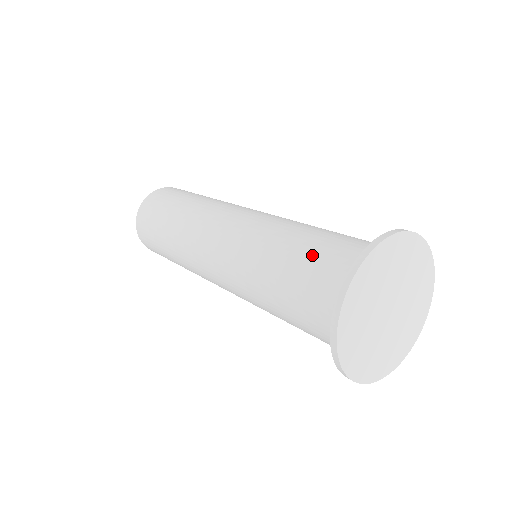
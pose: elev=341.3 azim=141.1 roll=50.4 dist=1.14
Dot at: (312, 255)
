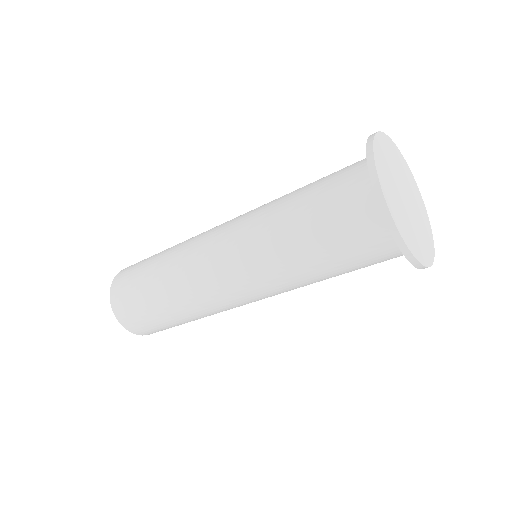
Dot at: (322, 205)
